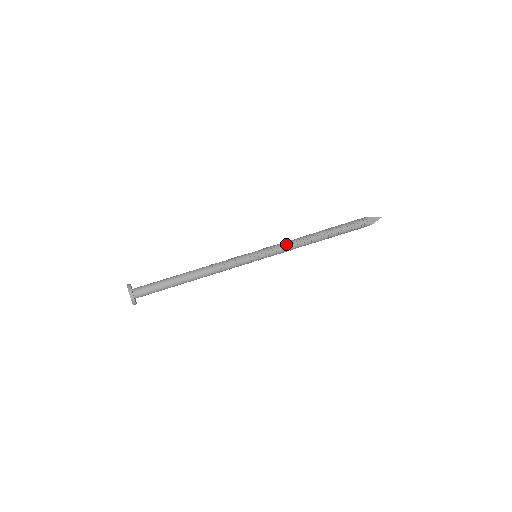
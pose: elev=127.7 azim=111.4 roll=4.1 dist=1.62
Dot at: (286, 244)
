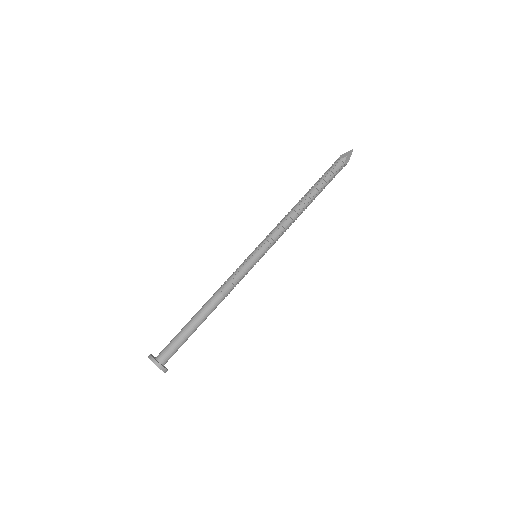
Dot at: (280, 229)
